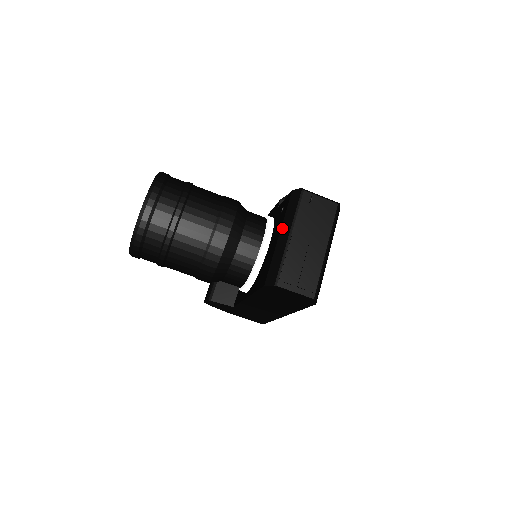
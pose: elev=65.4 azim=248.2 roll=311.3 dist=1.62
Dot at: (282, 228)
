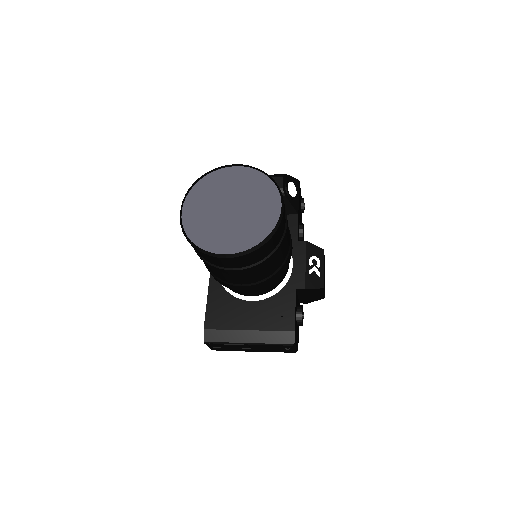
Dot at: (256, 332)
